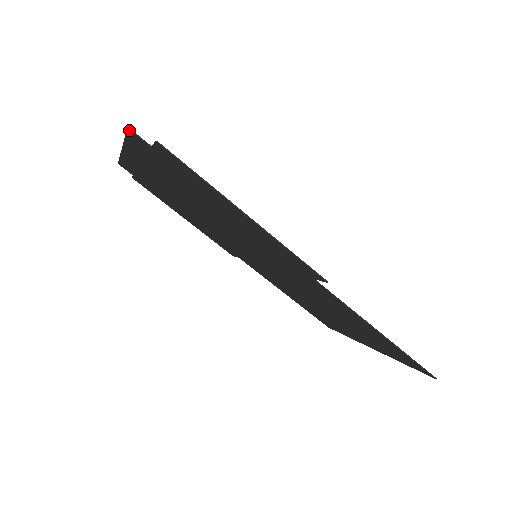
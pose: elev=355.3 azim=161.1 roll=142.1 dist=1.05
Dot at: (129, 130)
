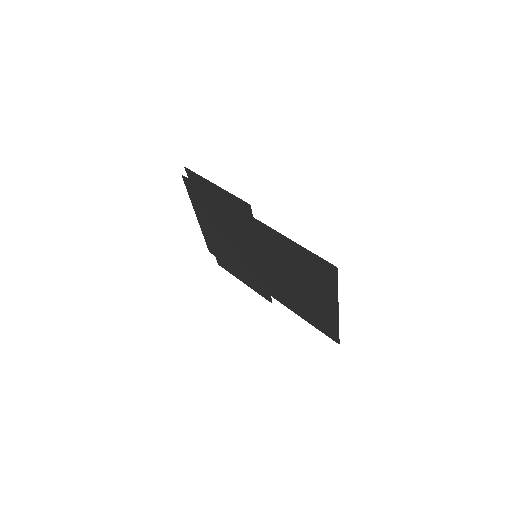
Dot at: (183, 177)
